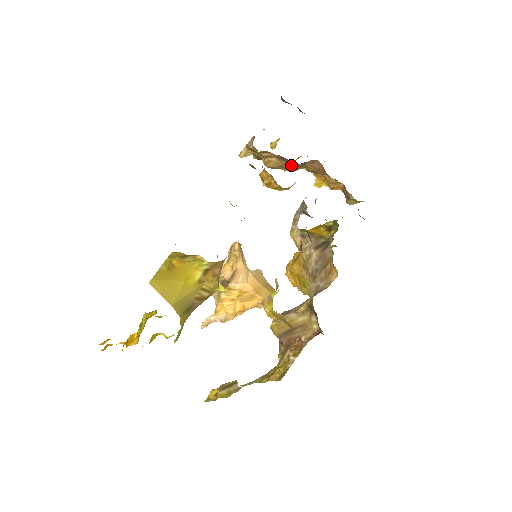
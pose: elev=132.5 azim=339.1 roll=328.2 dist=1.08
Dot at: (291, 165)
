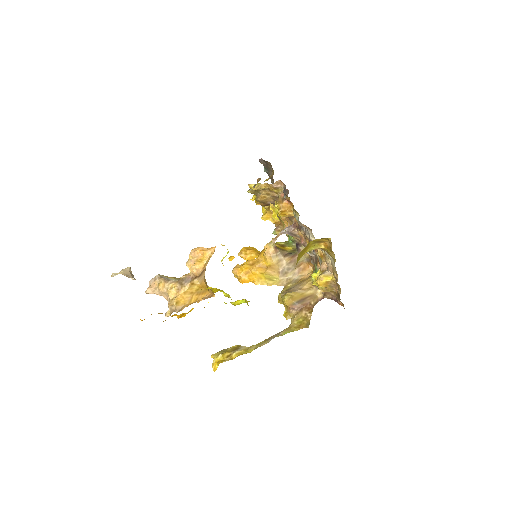
Dot at: (272, 203)
